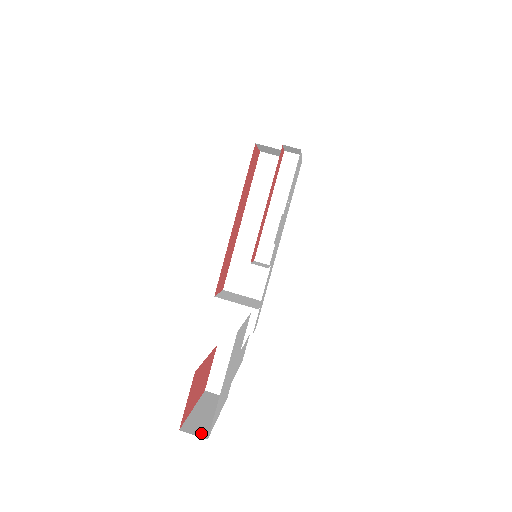
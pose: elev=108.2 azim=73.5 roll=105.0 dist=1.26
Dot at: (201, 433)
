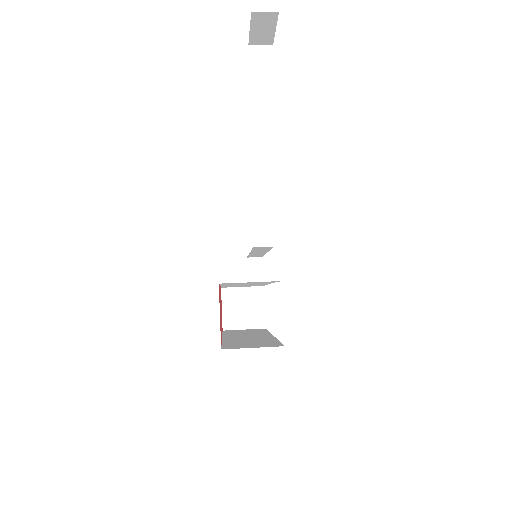
Dot at: occluded
